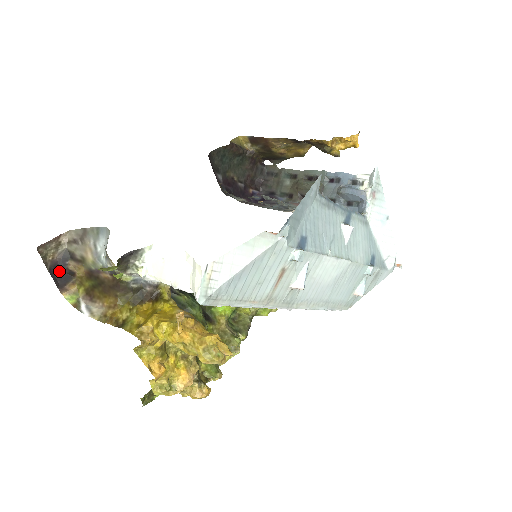
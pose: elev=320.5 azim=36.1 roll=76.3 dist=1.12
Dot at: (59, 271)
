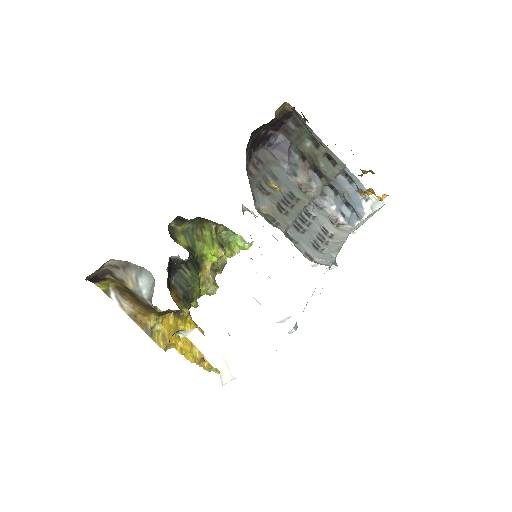
Dot at: (97, 278)
